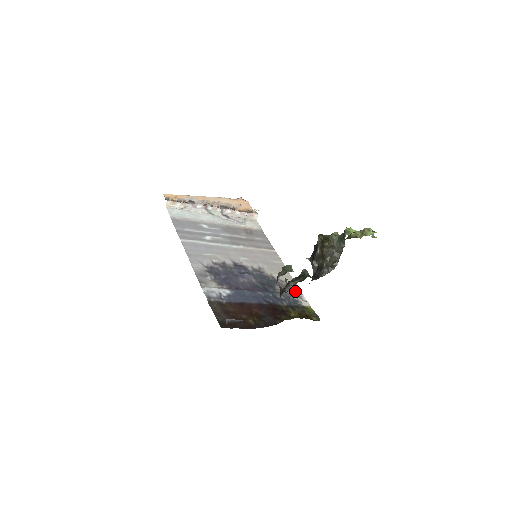
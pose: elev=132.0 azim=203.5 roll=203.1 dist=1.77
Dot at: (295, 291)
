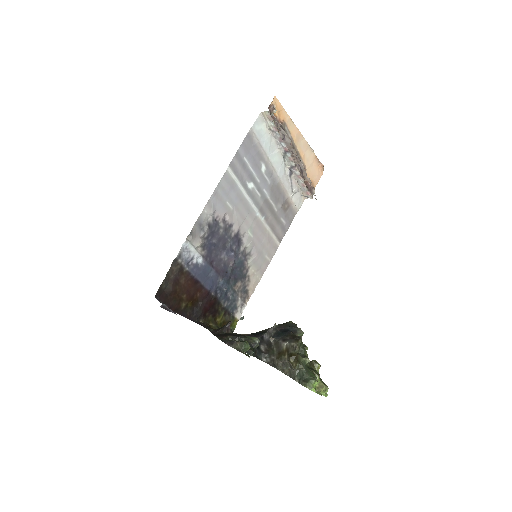
Dot at: (246, 297)
